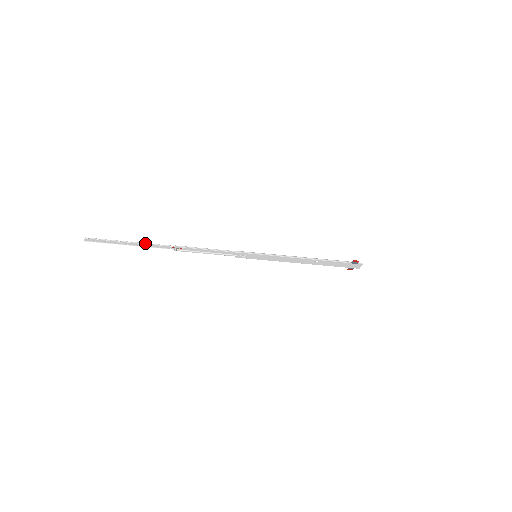
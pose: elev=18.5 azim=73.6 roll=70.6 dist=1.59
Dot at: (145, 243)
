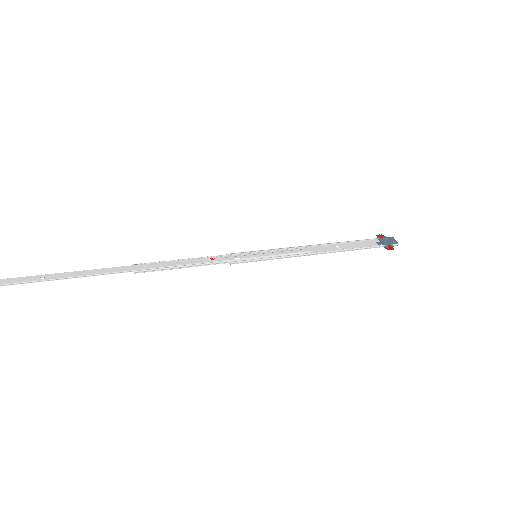
Dot at: (84, 276)
